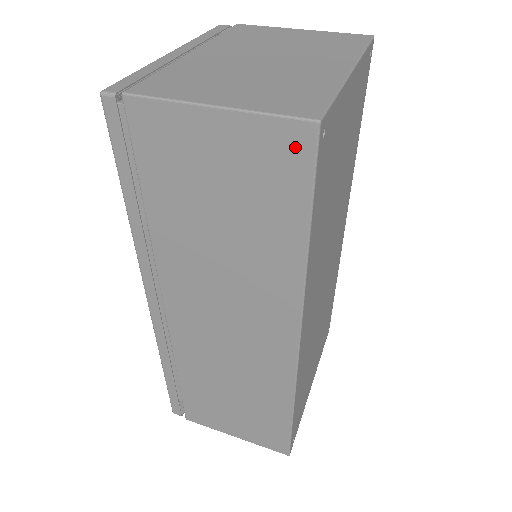
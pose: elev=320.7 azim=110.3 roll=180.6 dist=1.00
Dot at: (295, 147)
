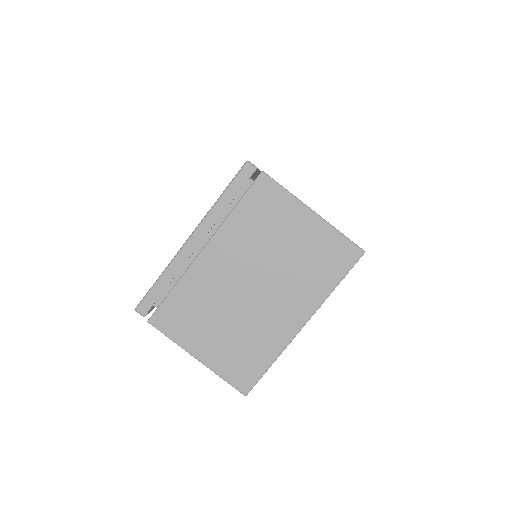
Dot at: occluded
